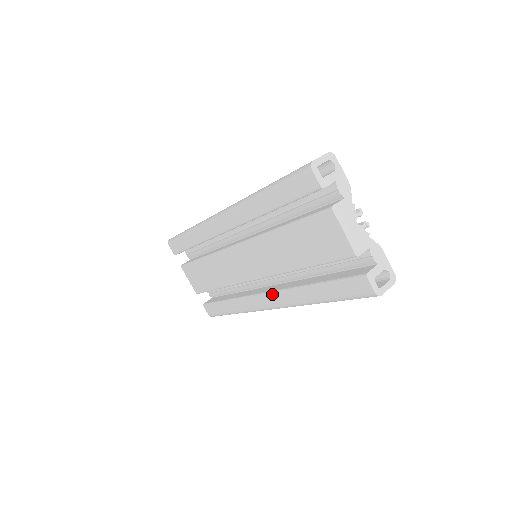
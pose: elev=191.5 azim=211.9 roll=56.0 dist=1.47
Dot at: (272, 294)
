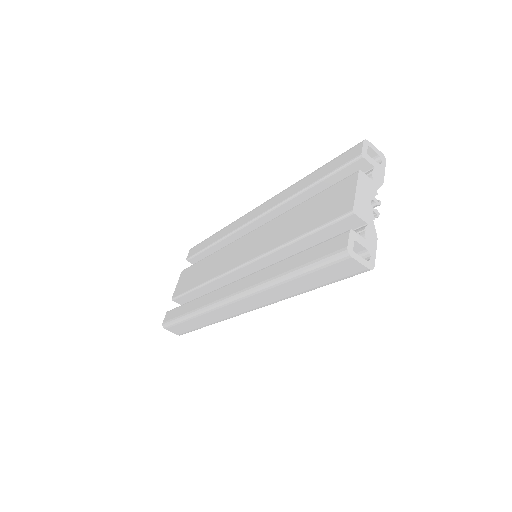
Dot at: (244, 278)
